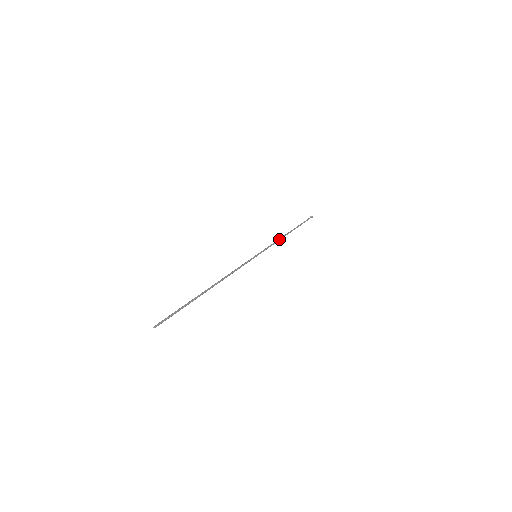
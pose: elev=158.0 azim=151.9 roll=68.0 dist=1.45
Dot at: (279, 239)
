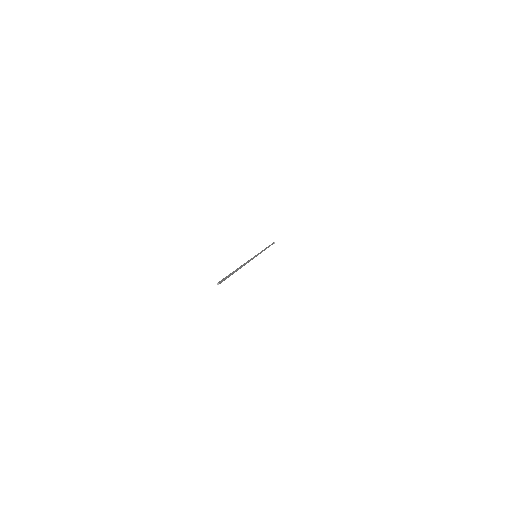
Dot at: (264, 250)
